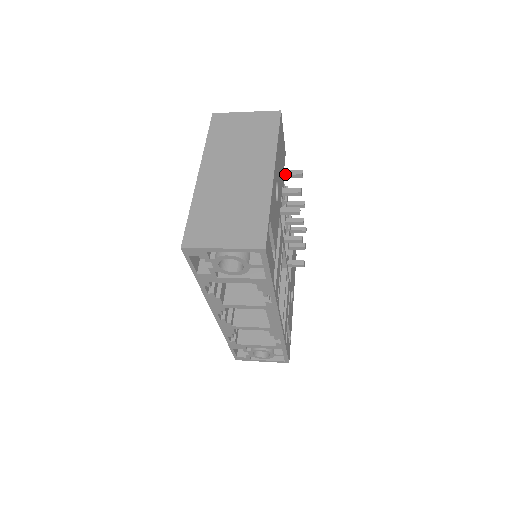
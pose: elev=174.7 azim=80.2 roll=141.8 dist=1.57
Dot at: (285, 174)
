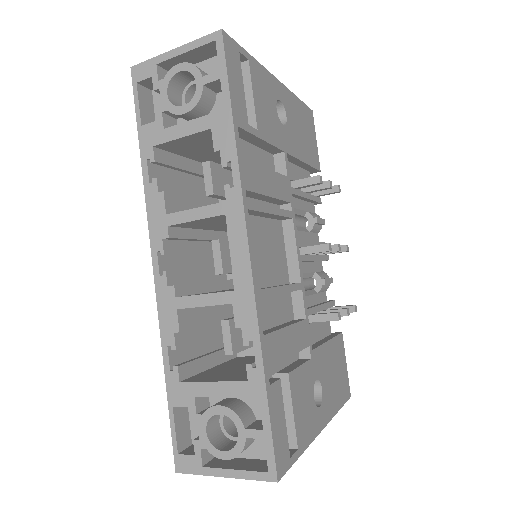
Dot at: occluded
